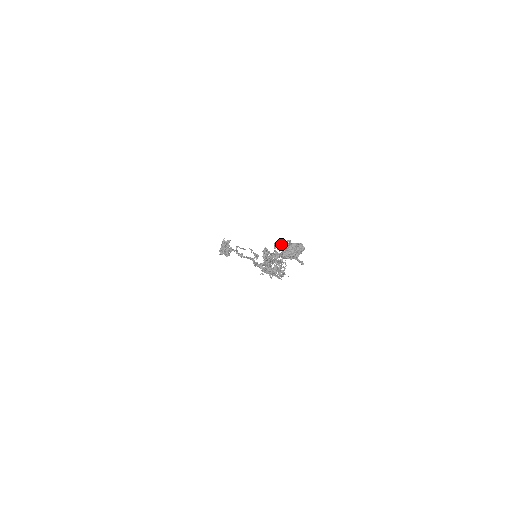
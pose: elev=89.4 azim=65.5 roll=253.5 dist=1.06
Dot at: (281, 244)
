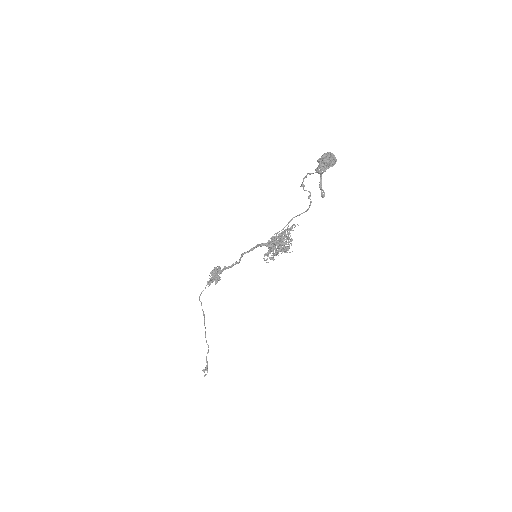
Dot at: (305, 190)
